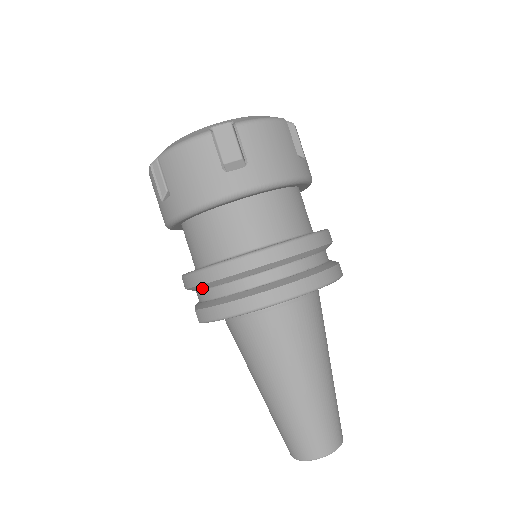
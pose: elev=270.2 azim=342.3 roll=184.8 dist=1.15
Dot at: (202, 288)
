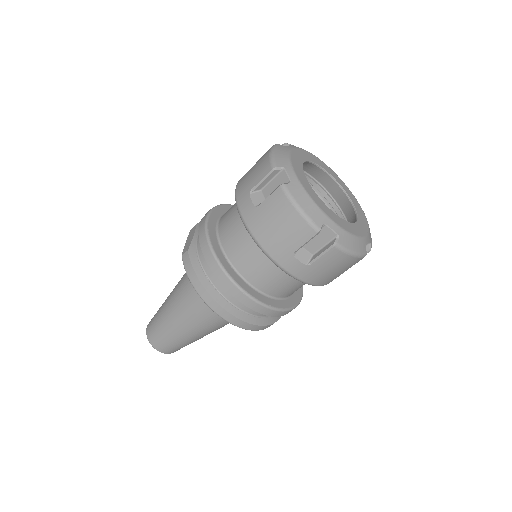
Dot at: occluded
